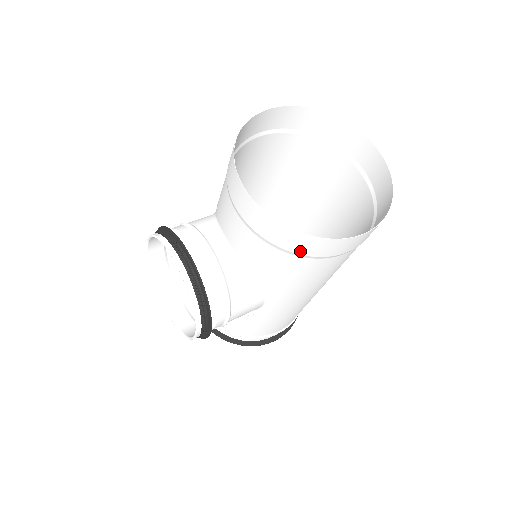
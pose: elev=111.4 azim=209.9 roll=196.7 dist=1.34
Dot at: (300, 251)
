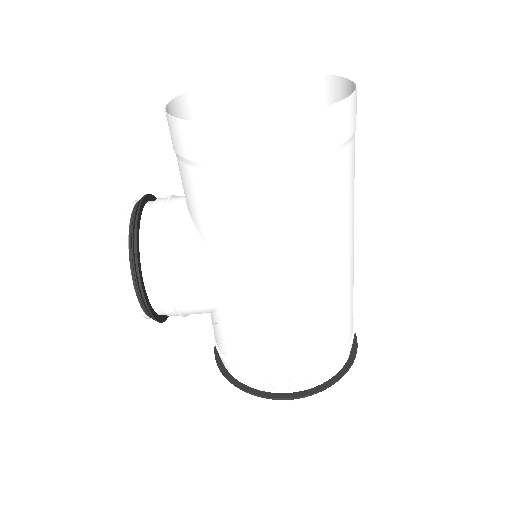
Dot at: (199, 156)
